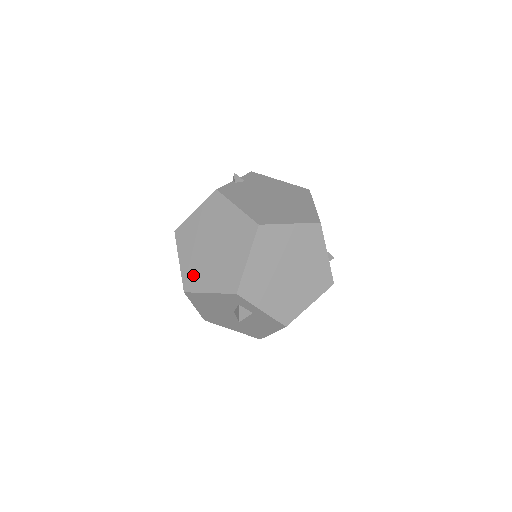
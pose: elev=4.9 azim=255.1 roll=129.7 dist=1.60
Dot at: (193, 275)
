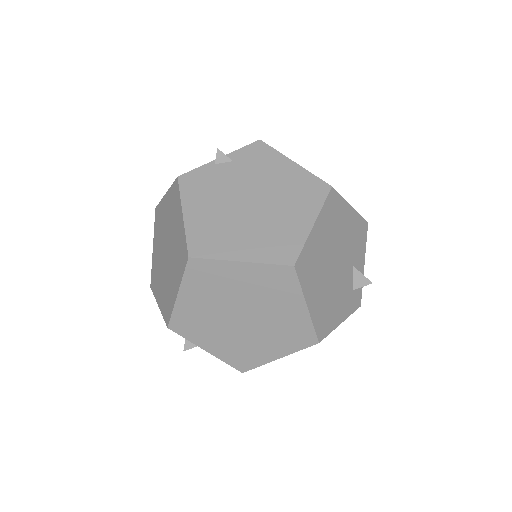
Dot at: (155, 274)
